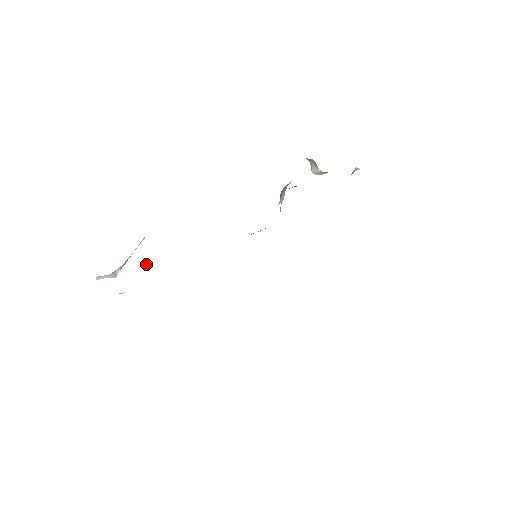
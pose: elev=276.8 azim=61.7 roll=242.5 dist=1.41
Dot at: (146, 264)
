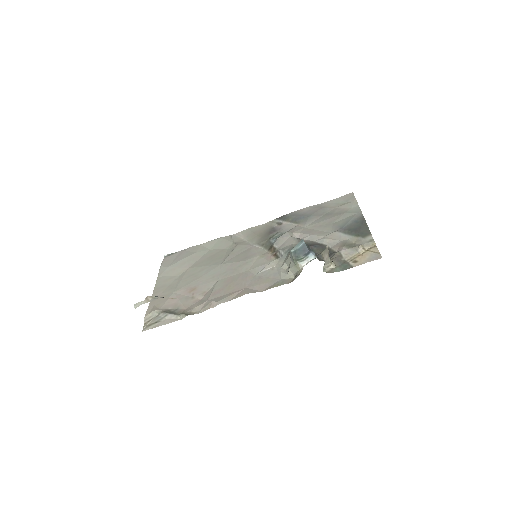
Dot at: (181, 317)
